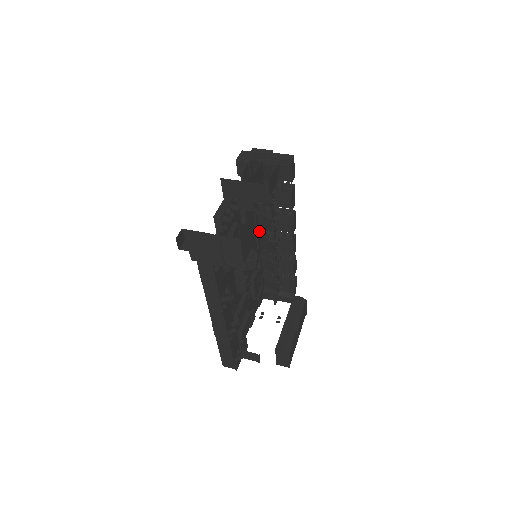
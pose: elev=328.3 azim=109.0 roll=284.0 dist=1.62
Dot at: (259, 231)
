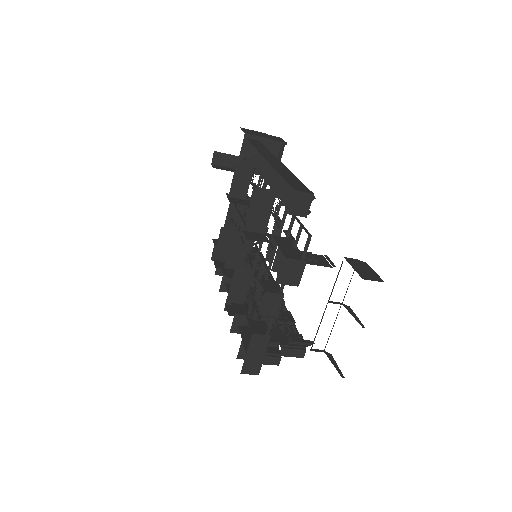
Dot at: occluded
